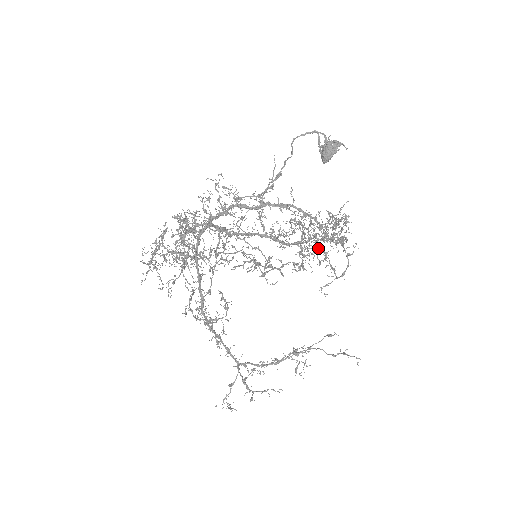
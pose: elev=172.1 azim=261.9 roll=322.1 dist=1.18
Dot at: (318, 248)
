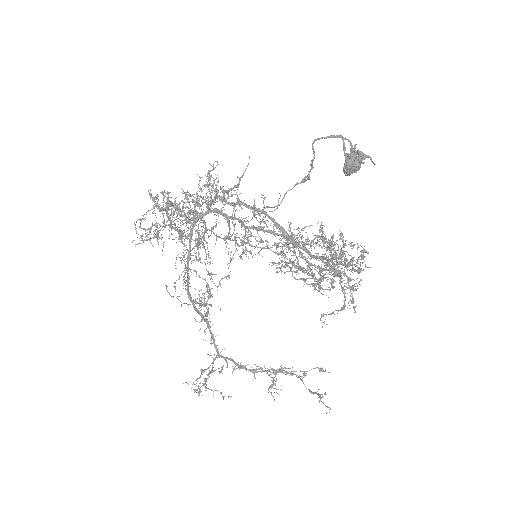
Dot at: (332, 270)
